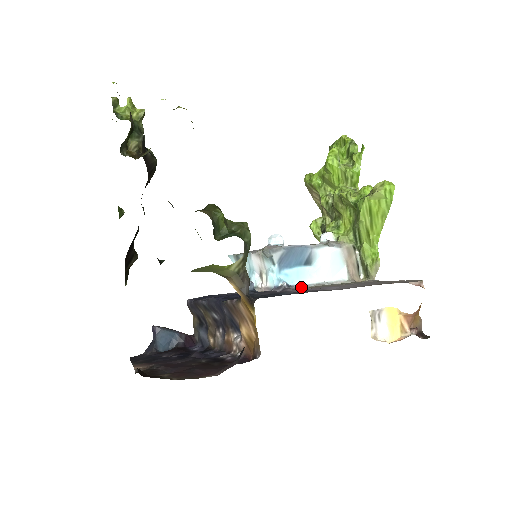
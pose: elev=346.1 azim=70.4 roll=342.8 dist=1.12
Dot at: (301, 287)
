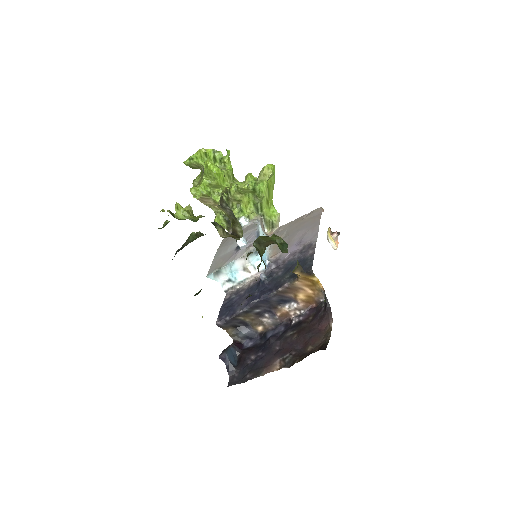
Dot at: (270, 257)
